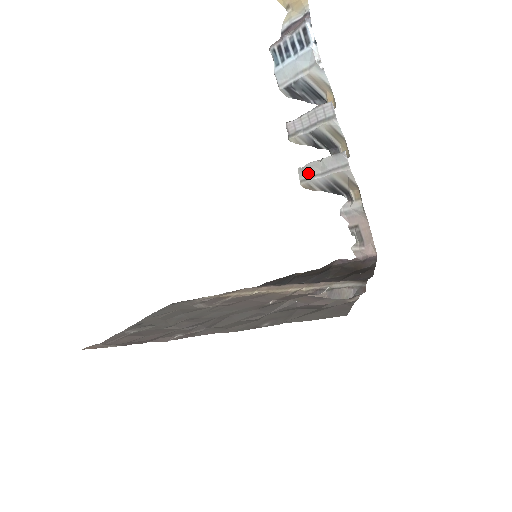
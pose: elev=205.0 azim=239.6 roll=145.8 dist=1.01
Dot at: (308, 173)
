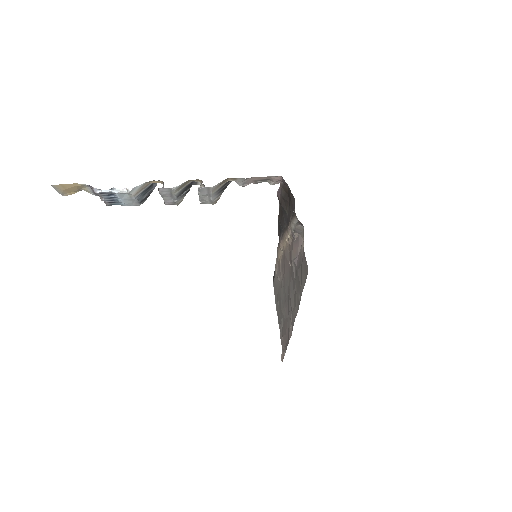
Dot at: (206, 201)
